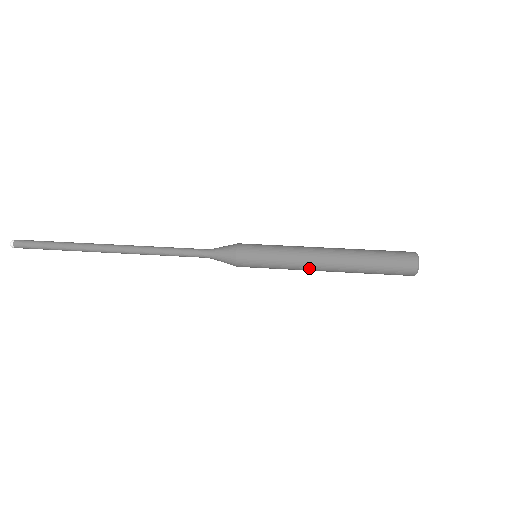
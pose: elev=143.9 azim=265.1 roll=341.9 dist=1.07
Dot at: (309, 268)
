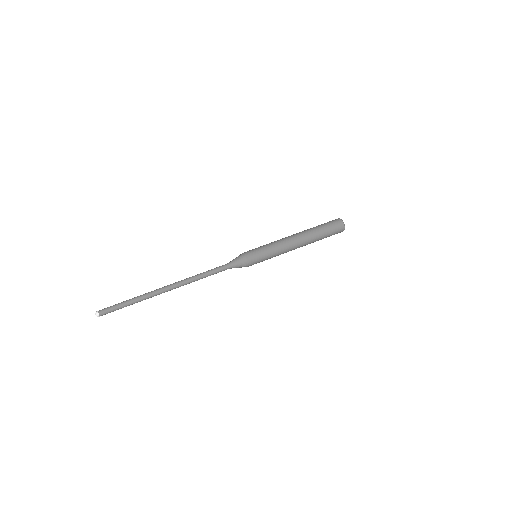
Dot at: occluded
